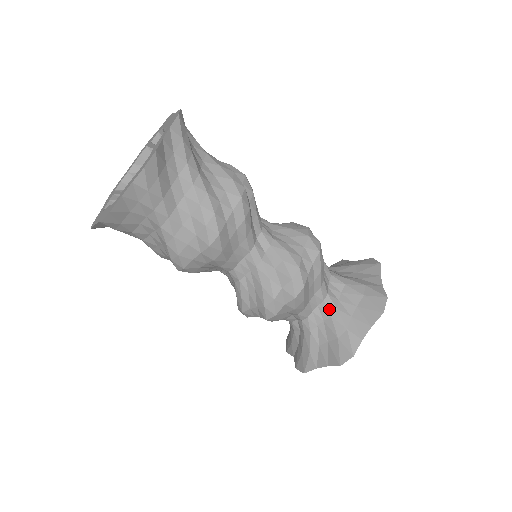
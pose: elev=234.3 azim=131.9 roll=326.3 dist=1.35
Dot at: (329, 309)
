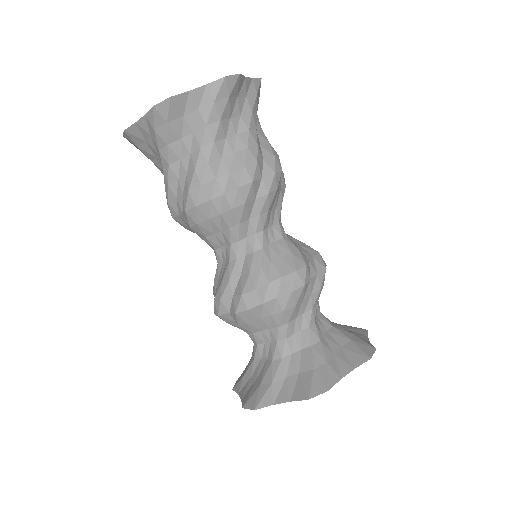
Dot at: (276, 353)
